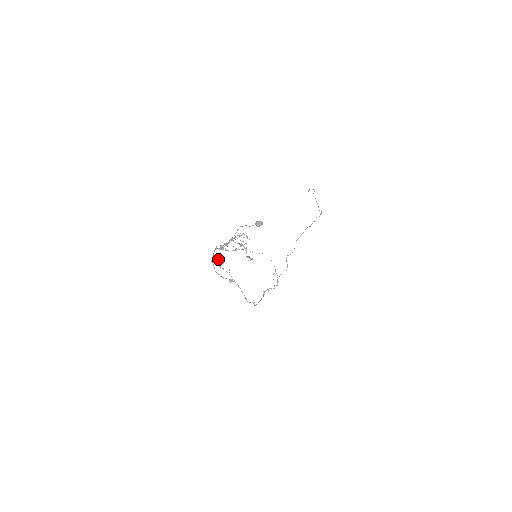
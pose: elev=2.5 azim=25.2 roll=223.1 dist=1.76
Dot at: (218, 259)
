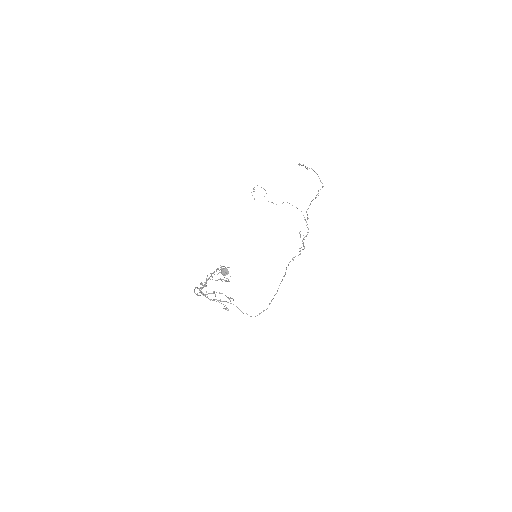
Dot at: (206, 291)
